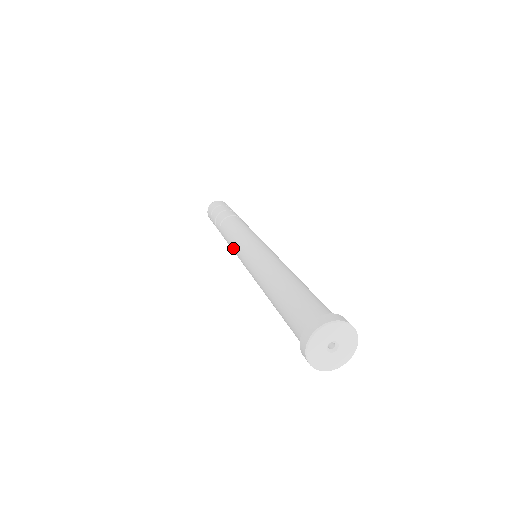
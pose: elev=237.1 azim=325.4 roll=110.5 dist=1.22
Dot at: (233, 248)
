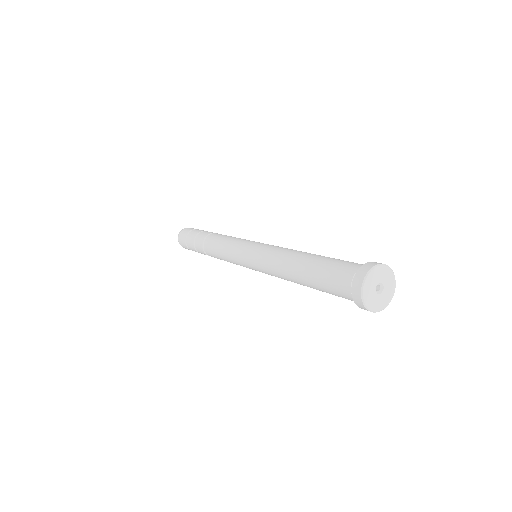
Dot at: (231, 245)
